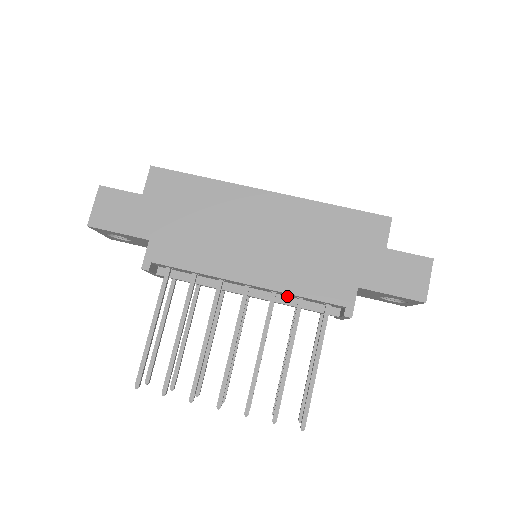
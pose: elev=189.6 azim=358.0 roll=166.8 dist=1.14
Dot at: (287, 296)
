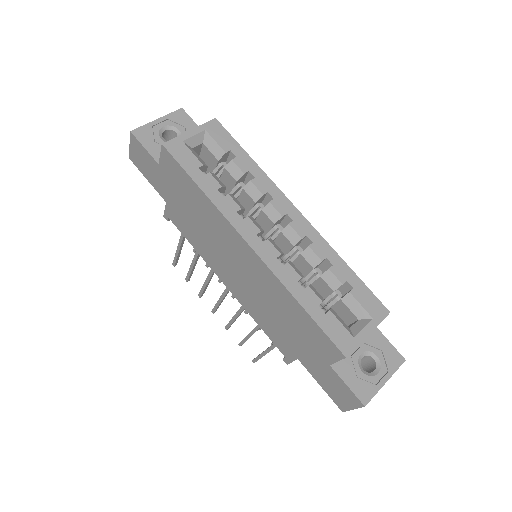
Dot at: occluded
